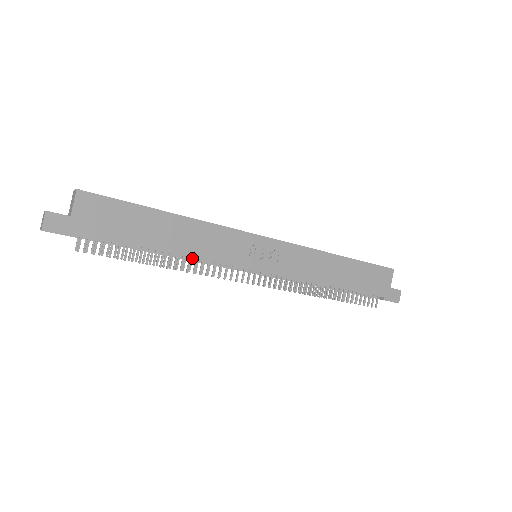
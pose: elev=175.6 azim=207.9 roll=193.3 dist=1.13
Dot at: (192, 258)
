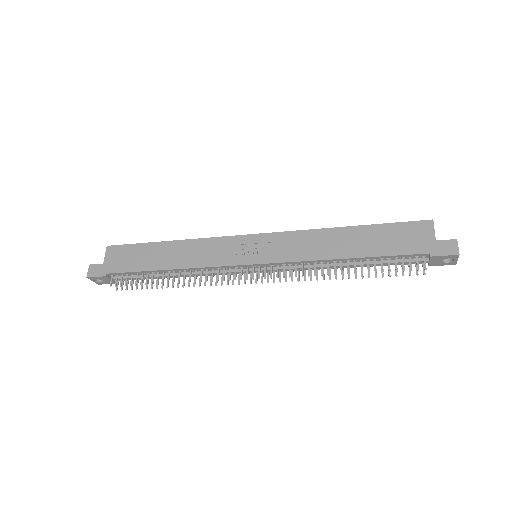
Dot at: (195, 272)
